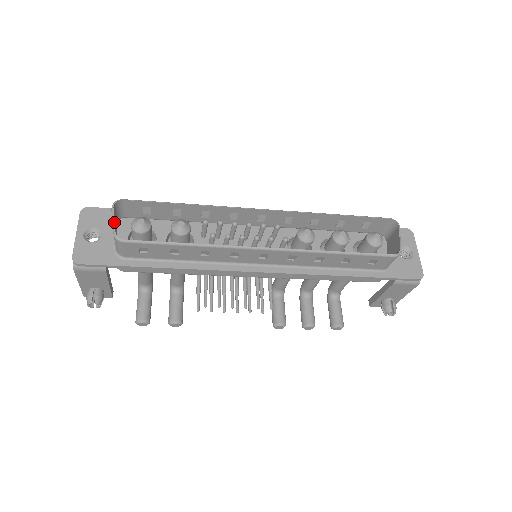
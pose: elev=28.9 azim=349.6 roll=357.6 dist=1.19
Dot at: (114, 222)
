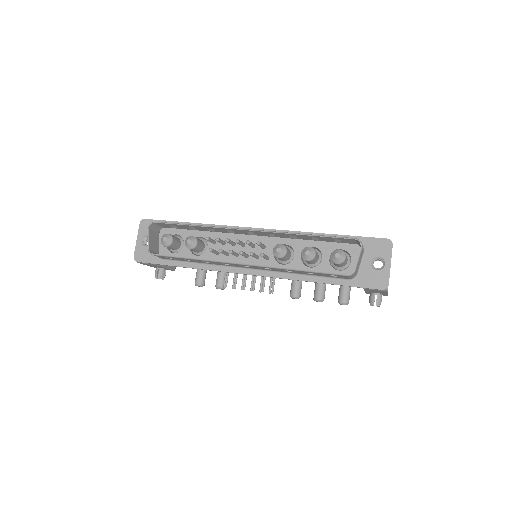
Dot at: (148, 240)
